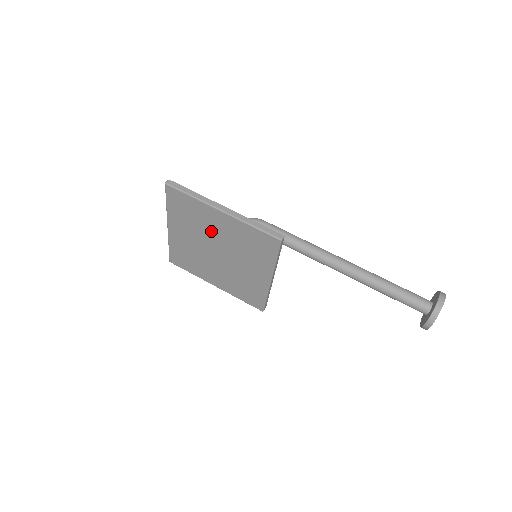
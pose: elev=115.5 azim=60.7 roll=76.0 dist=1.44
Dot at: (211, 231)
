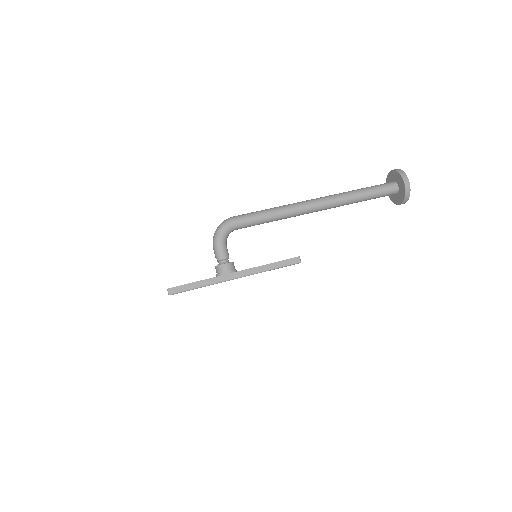
Dot at: occluded
